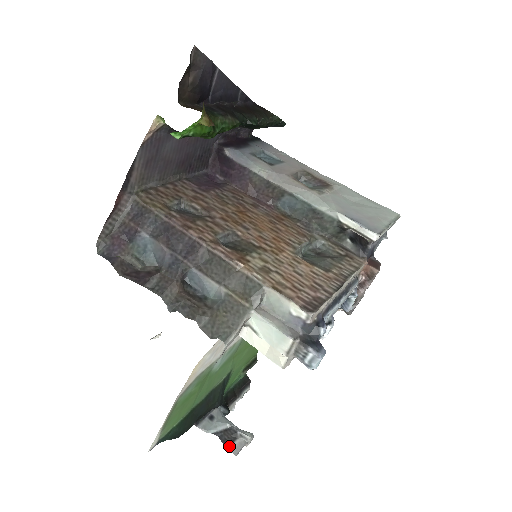
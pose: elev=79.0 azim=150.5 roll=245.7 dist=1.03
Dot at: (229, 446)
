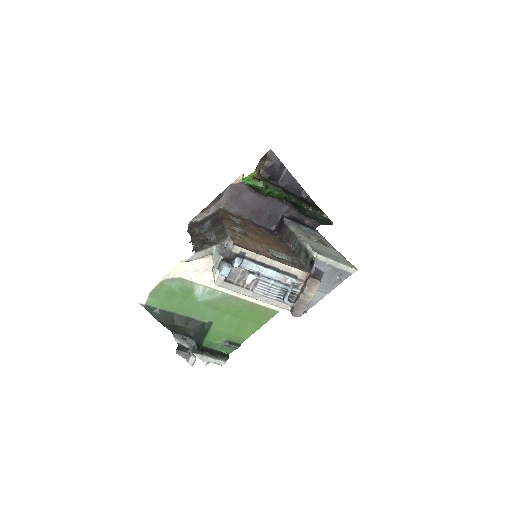
Dot at: (178, 350)
